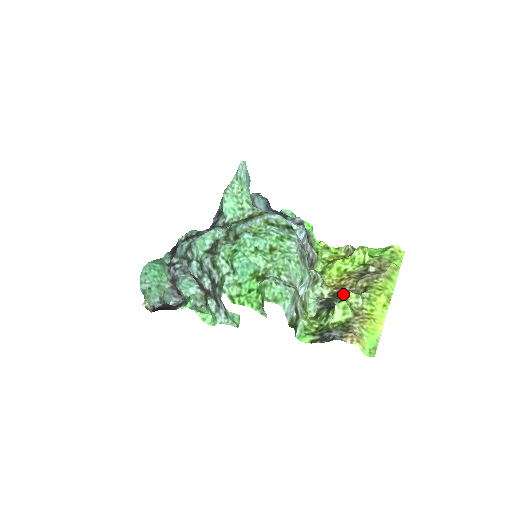
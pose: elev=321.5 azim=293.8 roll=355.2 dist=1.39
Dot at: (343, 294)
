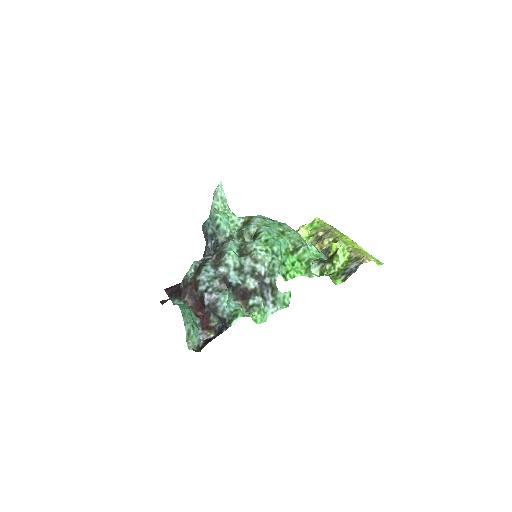
Dot at: (324, 252)
